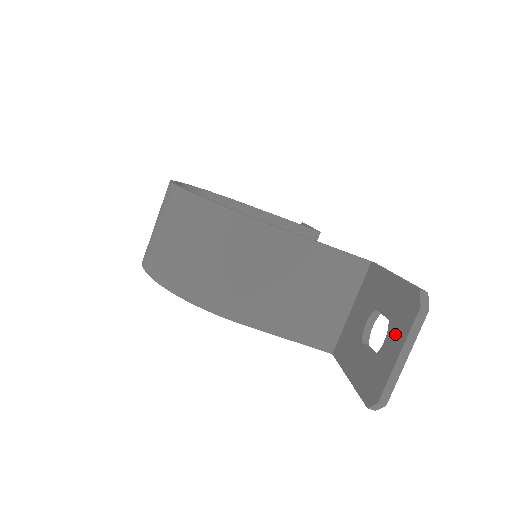
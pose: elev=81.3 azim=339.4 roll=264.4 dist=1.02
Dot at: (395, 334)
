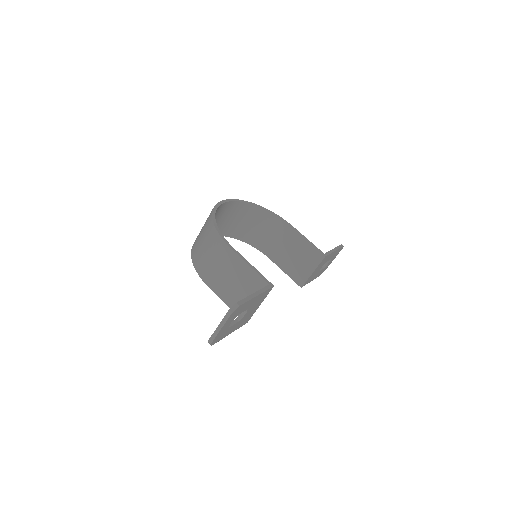
Dot at: occluded
